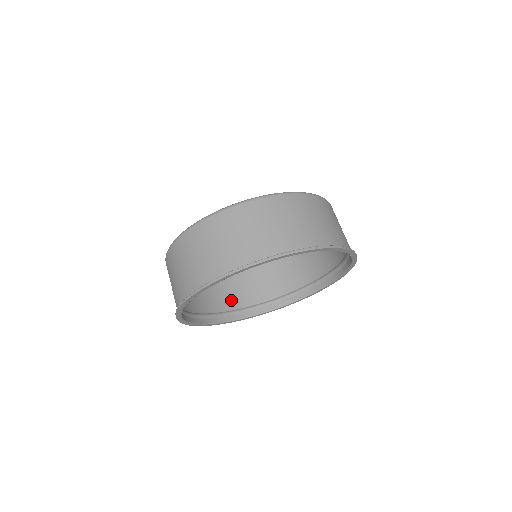
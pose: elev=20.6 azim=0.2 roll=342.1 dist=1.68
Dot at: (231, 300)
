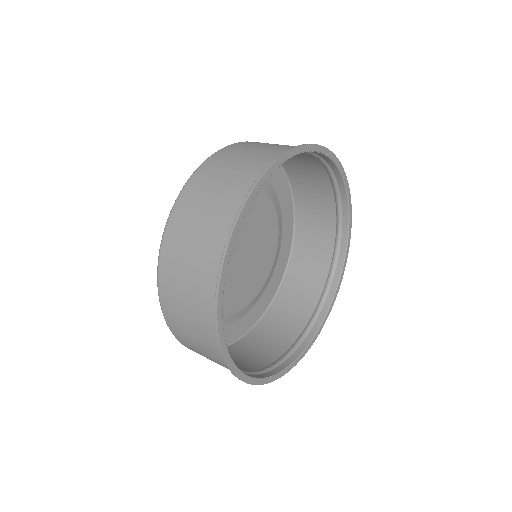
Dot at: (288, 331)
